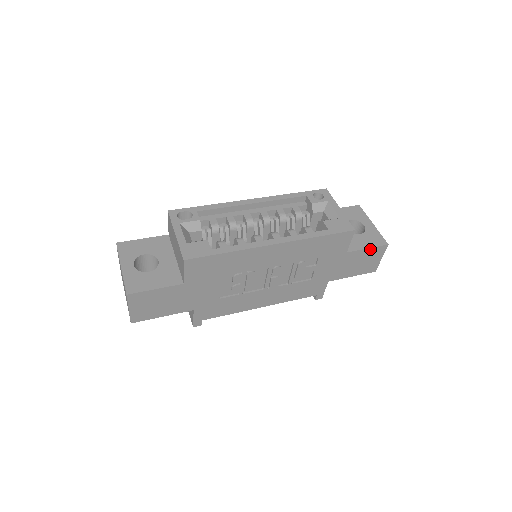
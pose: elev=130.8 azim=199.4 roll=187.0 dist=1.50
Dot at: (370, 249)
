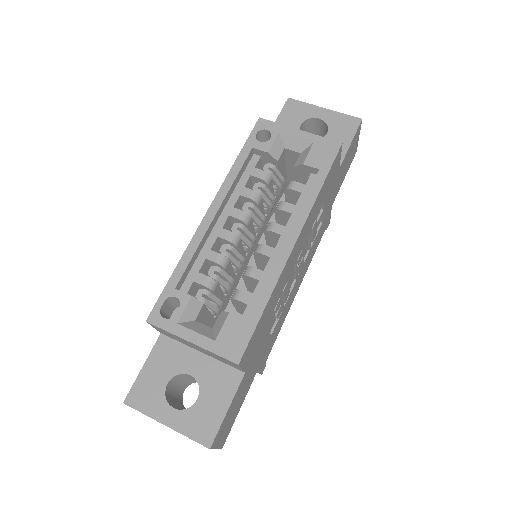
Dot at: (352, 141)
